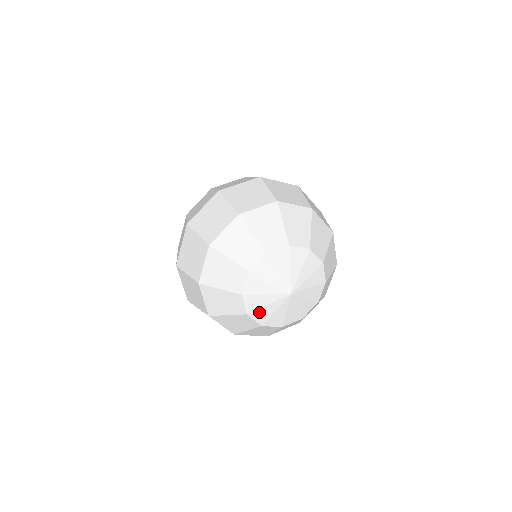
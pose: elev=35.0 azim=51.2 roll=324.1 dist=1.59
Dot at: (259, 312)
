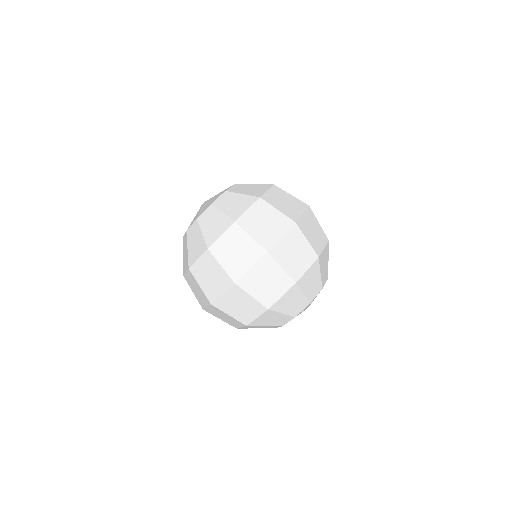
Dot at: occluded
